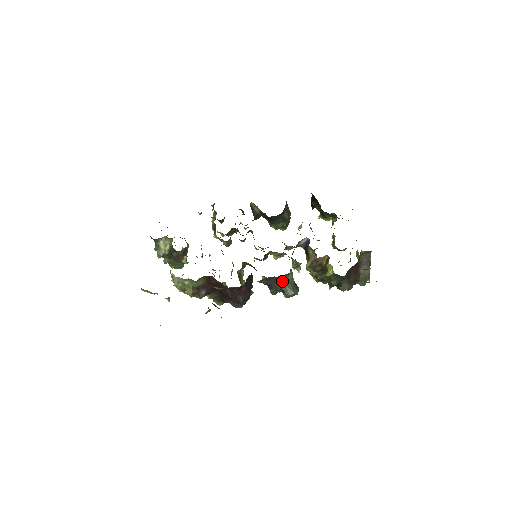
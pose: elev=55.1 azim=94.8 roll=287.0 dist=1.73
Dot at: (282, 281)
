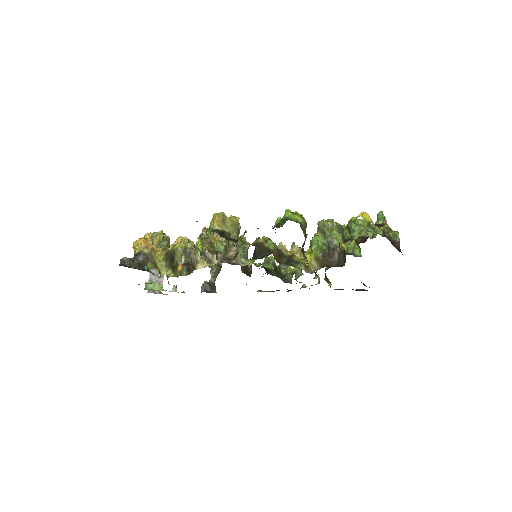
Dot at: occluded
